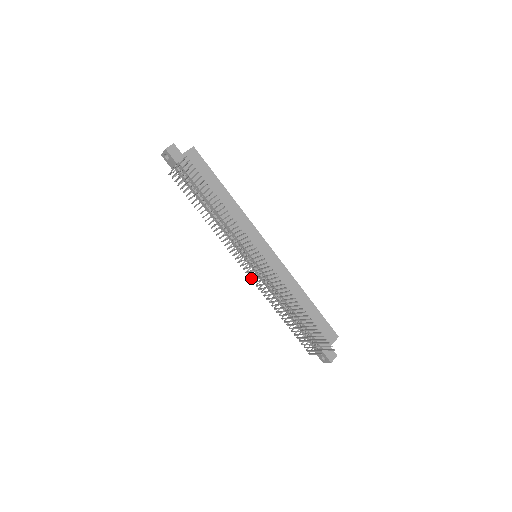
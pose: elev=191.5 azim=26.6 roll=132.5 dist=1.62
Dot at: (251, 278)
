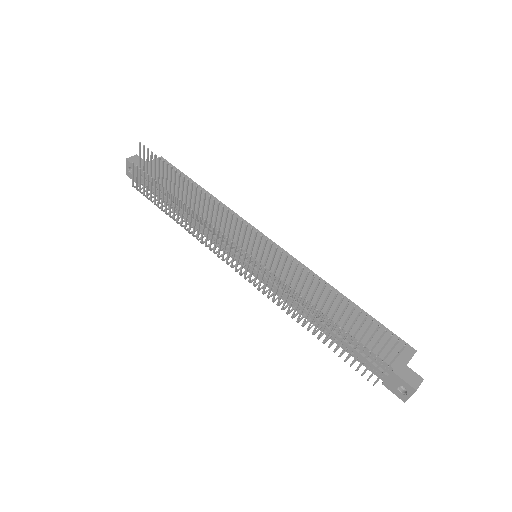
Dot at: (254, 285)
